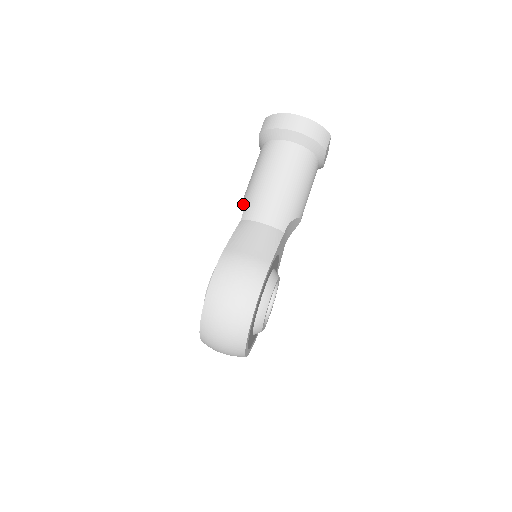
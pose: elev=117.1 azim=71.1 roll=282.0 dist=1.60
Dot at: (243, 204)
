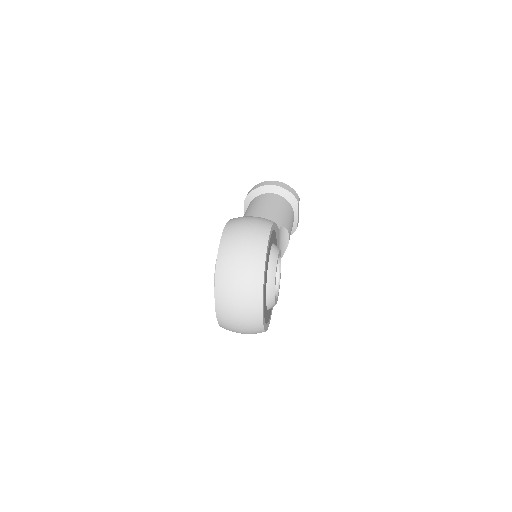
Dot at: occluded
